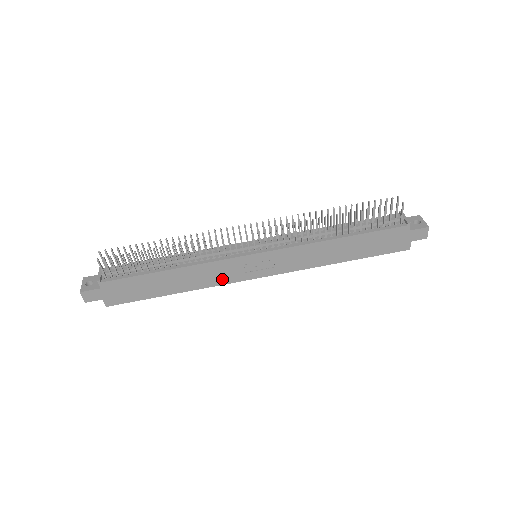
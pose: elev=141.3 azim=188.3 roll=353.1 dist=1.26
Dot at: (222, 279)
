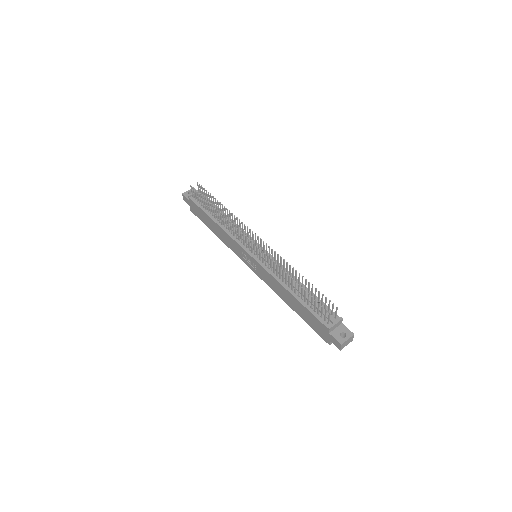
Dot at: (235, 250)
